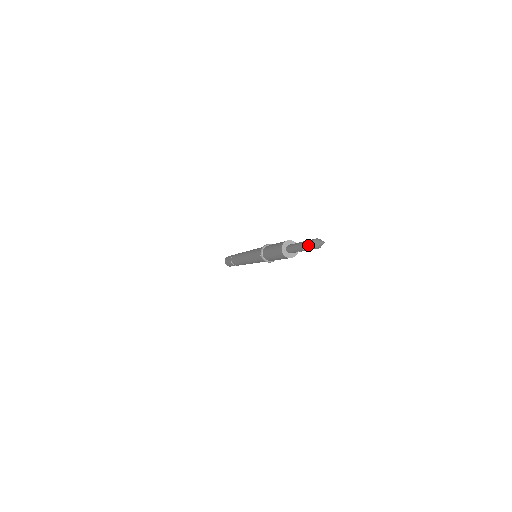
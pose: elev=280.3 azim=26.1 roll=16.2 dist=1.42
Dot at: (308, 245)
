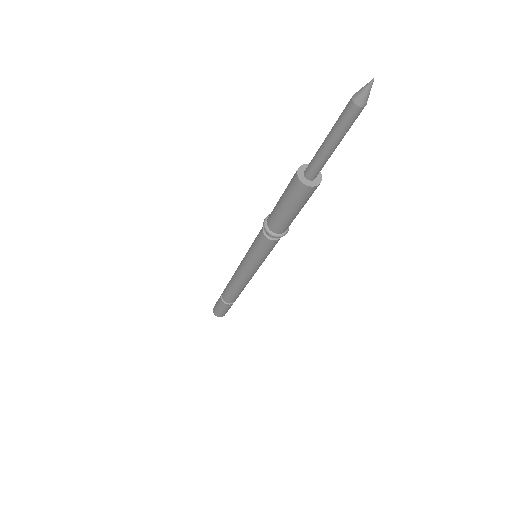
Dot at: (346, 117)
